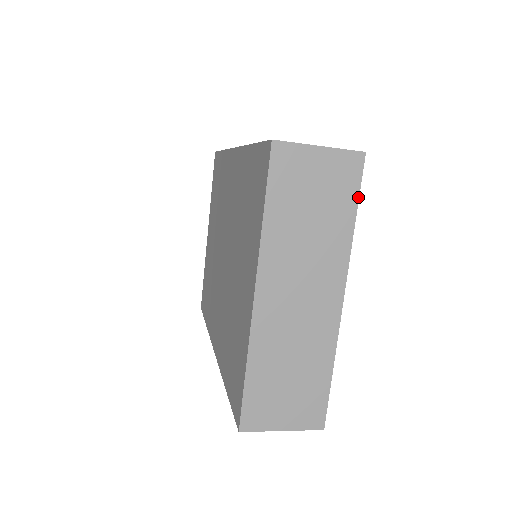
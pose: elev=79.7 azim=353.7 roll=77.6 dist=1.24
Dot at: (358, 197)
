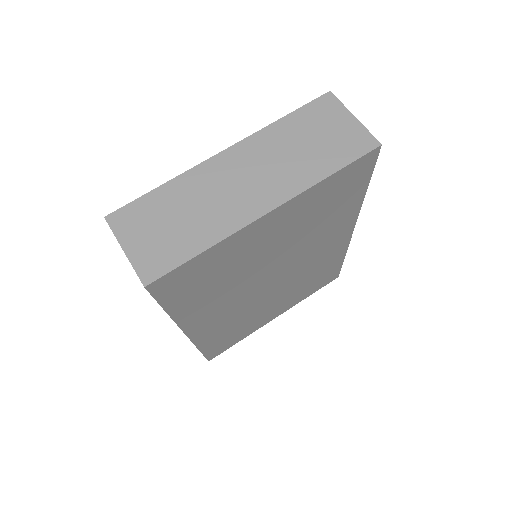
Dot at: (349, 163)
